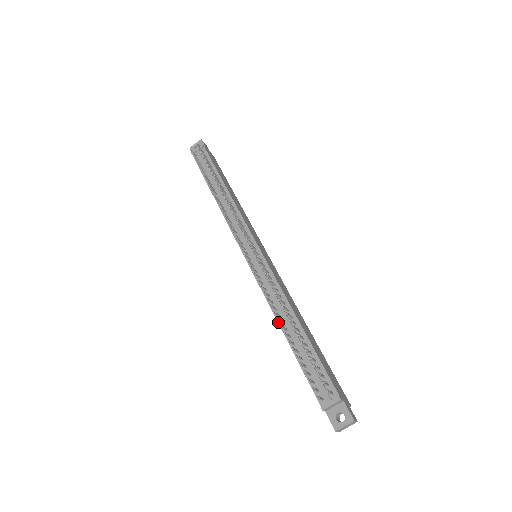
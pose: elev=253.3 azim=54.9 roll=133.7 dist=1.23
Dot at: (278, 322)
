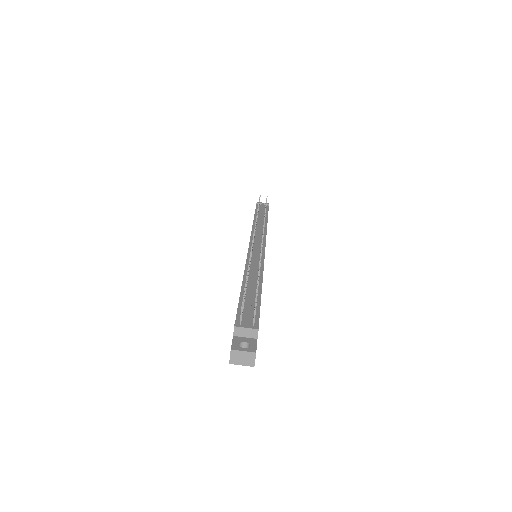
Dot at: (244, 277)
